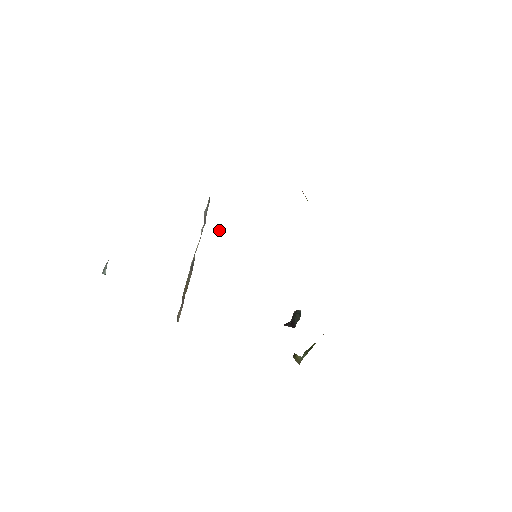
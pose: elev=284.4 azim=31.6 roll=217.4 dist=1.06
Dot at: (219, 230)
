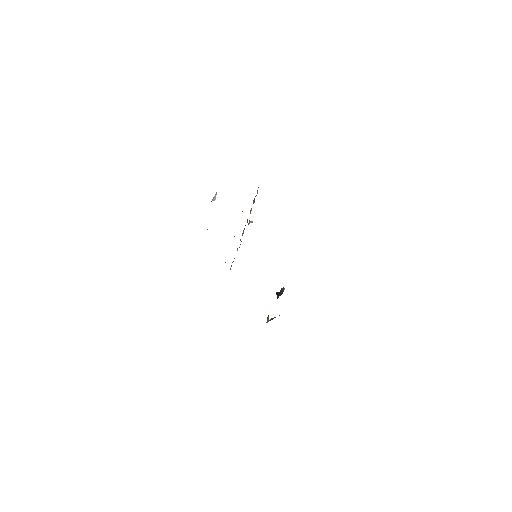
Dot at: occluded
